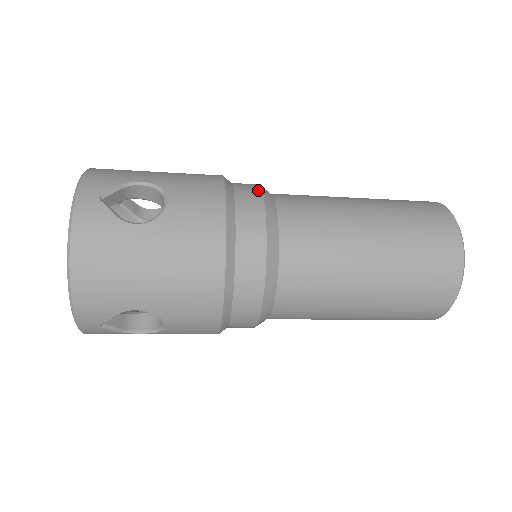
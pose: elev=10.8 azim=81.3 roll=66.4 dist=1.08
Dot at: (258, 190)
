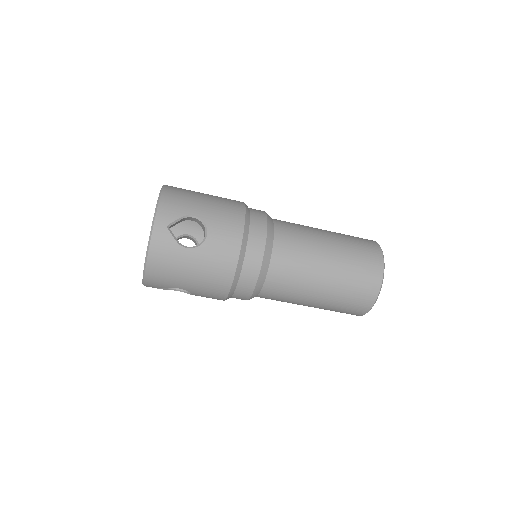
Dot at: occluded
